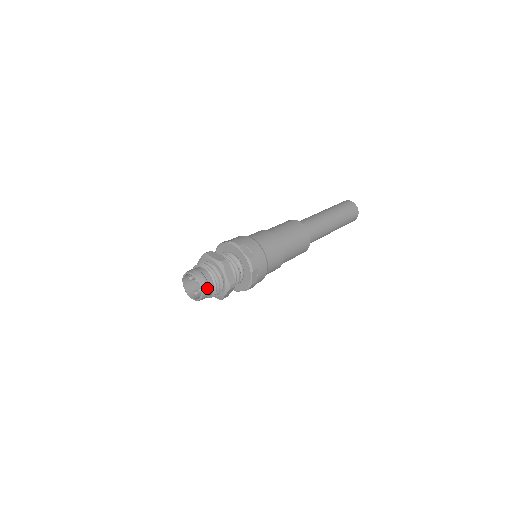
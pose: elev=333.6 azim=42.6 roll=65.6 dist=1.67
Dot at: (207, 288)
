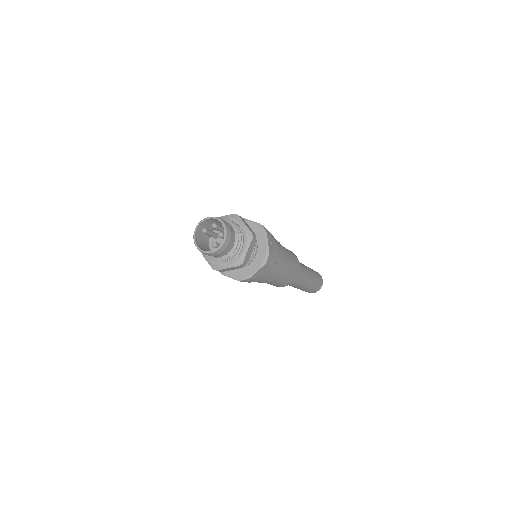
Dot at: (229, 228)
